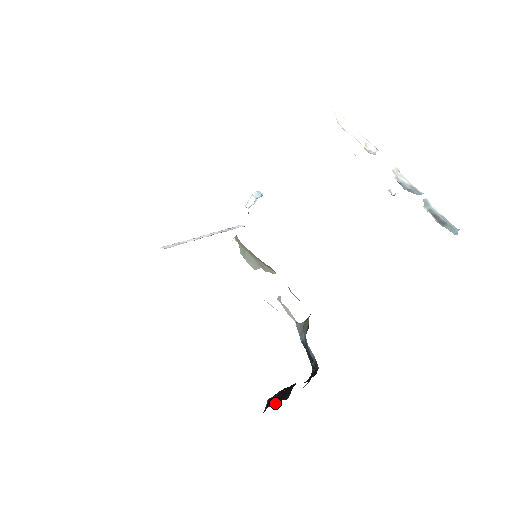
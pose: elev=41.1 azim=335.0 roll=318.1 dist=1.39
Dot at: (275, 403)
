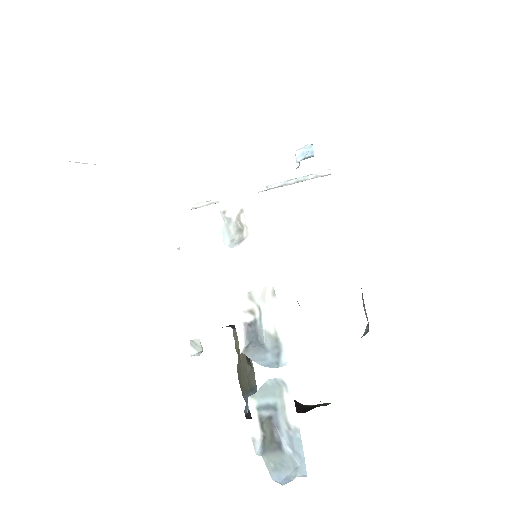
Dot at: occluded
